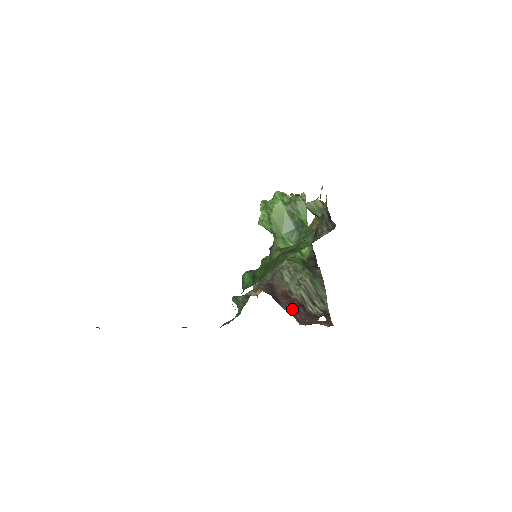
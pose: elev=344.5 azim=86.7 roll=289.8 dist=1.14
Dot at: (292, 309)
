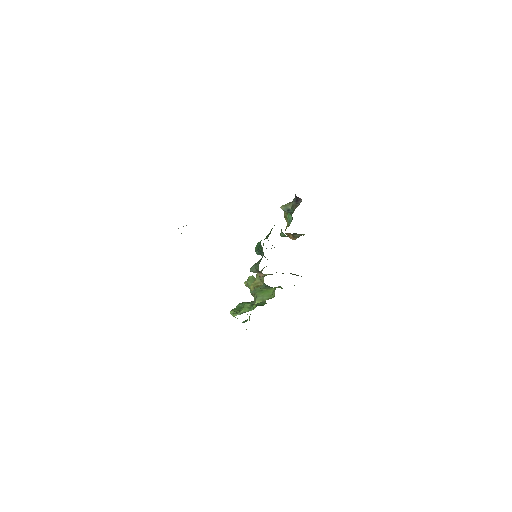
Dot at: occluded
